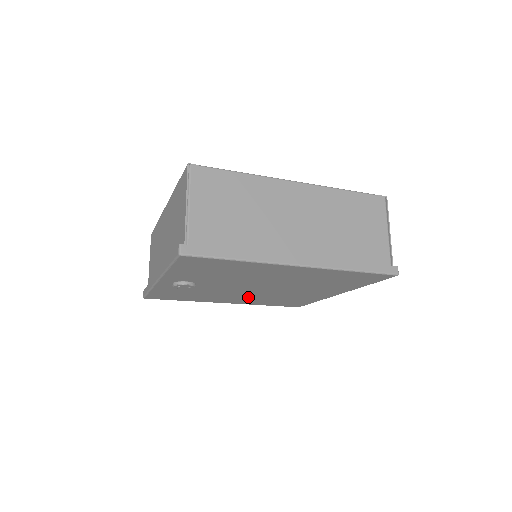
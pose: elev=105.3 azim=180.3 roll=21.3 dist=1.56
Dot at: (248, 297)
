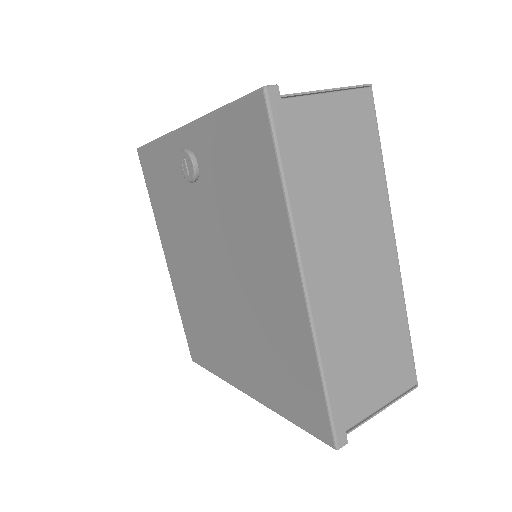
Dot at: (191, 276)
